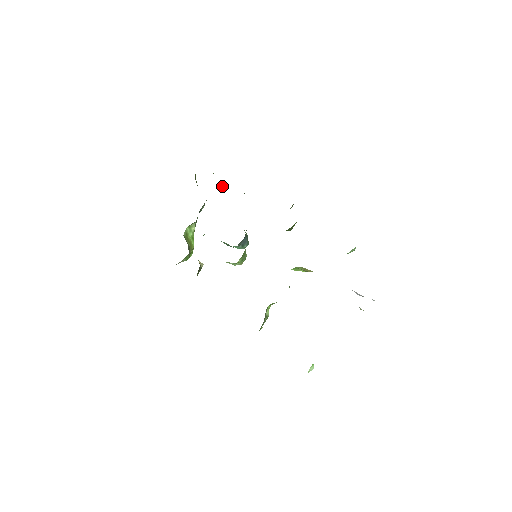
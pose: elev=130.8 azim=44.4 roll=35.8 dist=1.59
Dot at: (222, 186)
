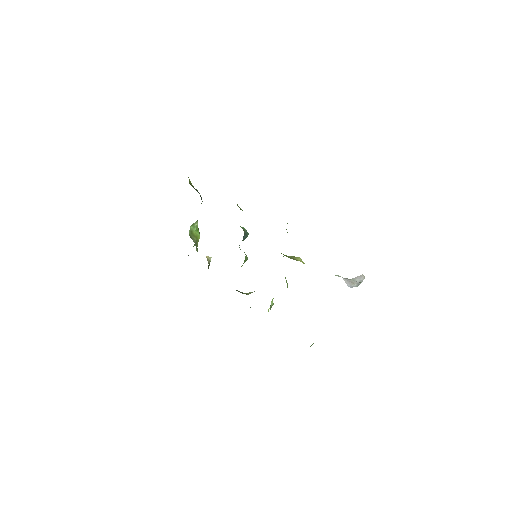
Dot at: occluded
